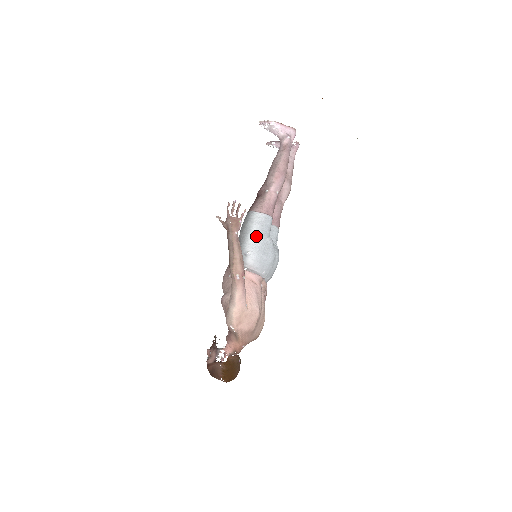
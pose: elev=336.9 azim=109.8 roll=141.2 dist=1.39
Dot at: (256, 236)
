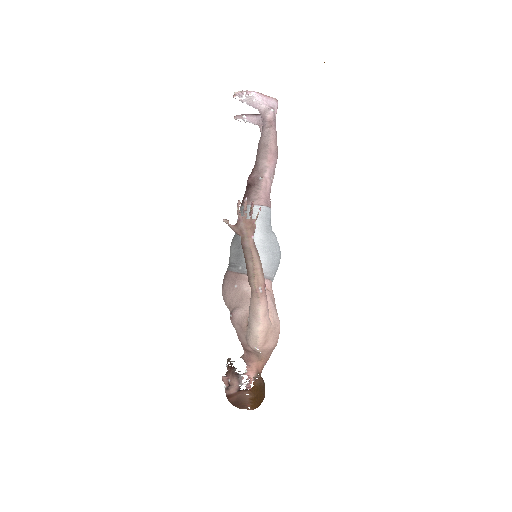
Dot at: (261, 235)
